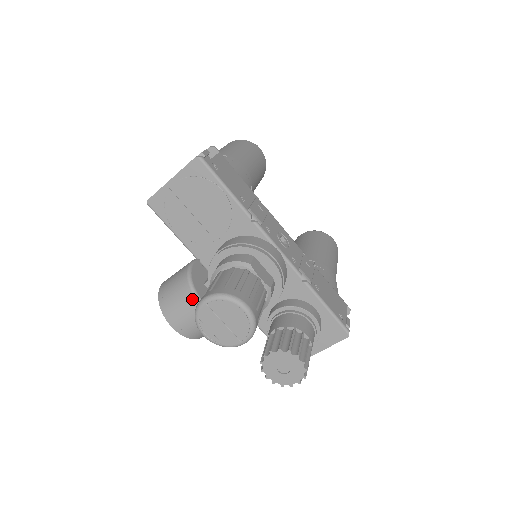
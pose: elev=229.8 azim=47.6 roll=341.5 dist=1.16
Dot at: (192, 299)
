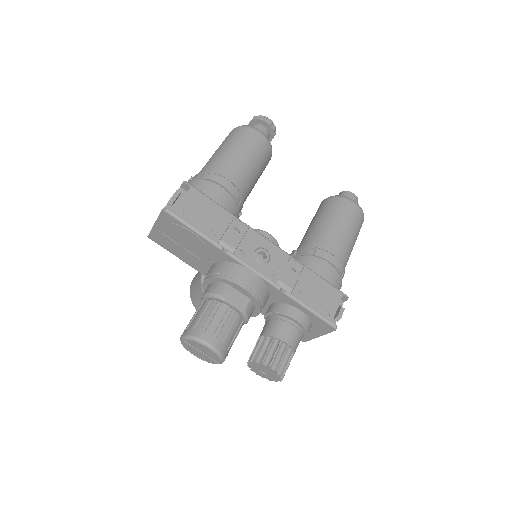
Dot at: occluded
